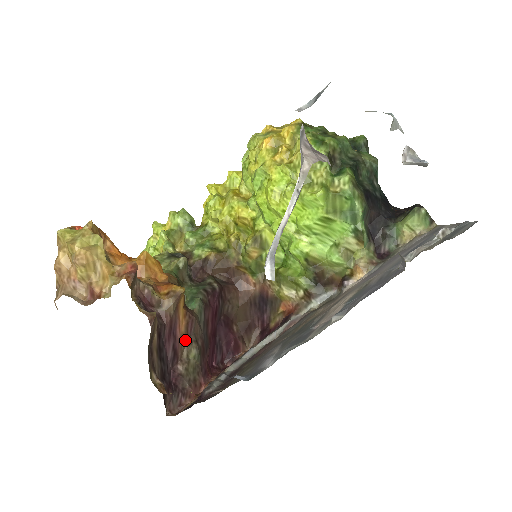
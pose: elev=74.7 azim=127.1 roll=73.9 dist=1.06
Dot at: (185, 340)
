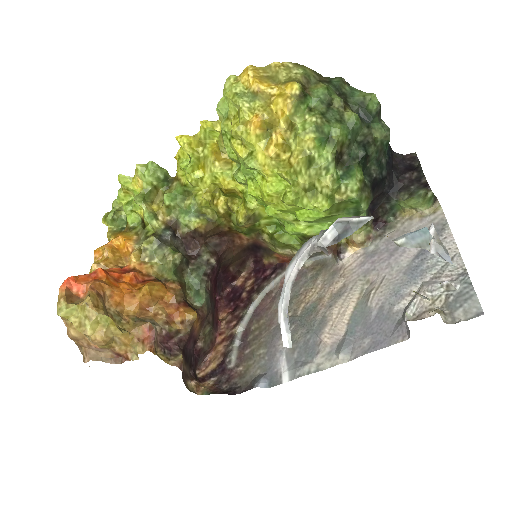
Dot at: (200, 329)
